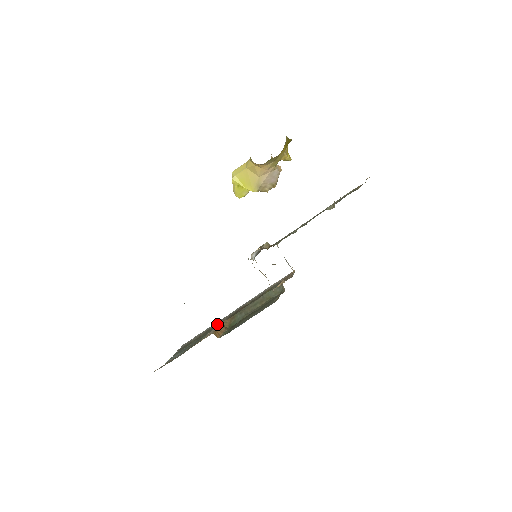
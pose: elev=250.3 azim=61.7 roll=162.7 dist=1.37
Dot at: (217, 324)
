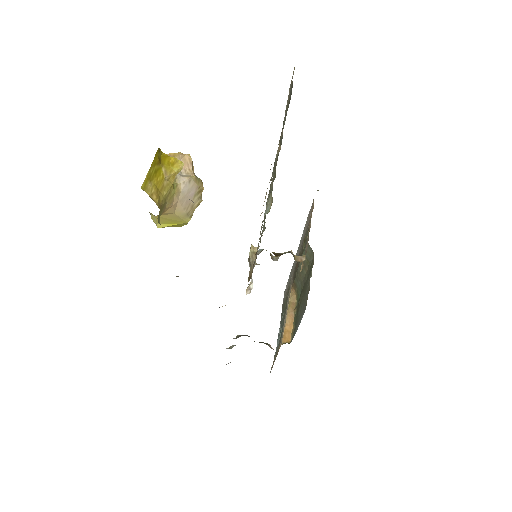
Dot at: (290, 282)
